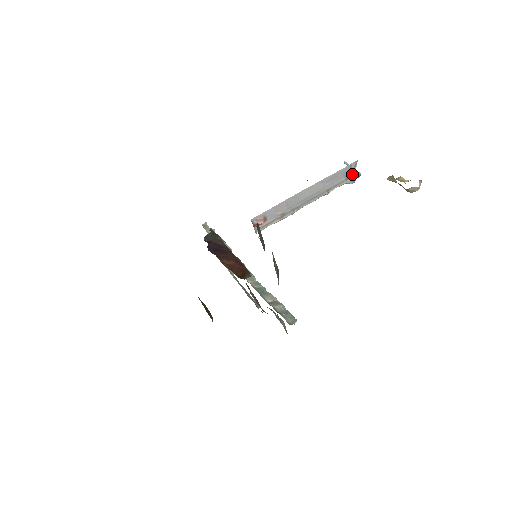
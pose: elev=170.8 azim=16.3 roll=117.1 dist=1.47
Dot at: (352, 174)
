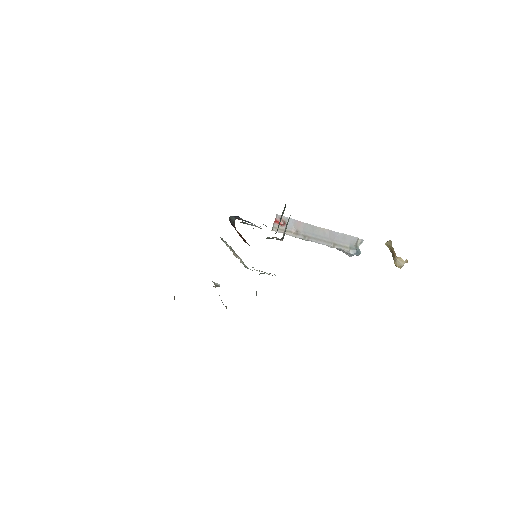
Dot at: (356, 247)
